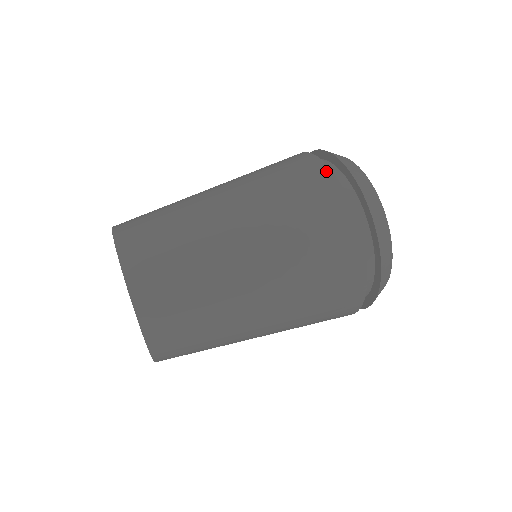
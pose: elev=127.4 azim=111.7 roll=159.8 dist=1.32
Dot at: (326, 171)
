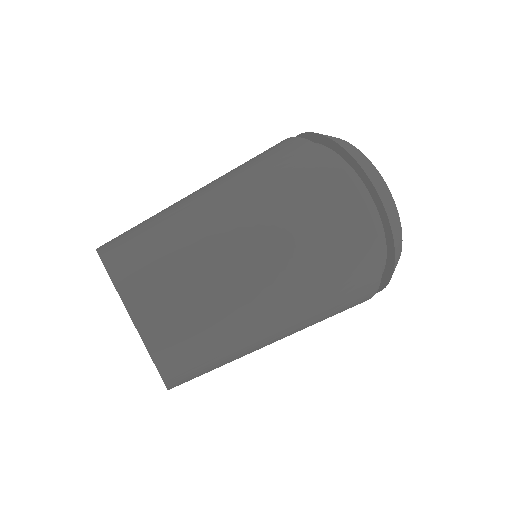
Dot at: (374, 244)
